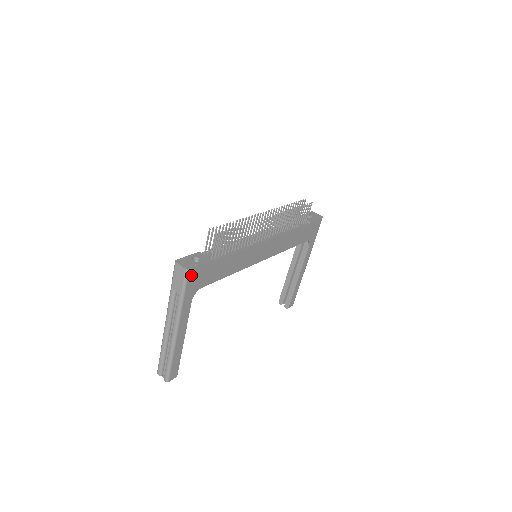
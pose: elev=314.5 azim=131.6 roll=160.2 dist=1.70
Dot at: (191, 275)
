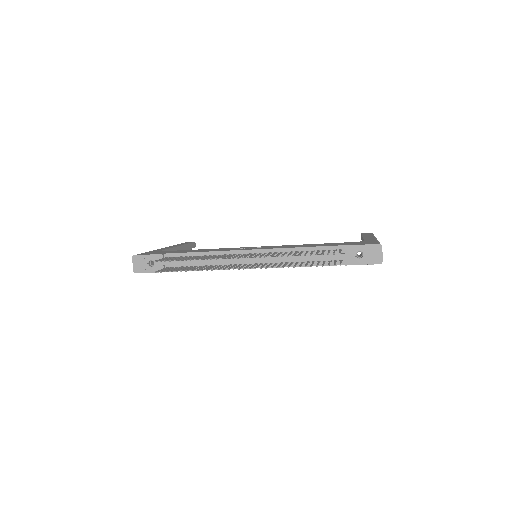
Dot at: occluded
